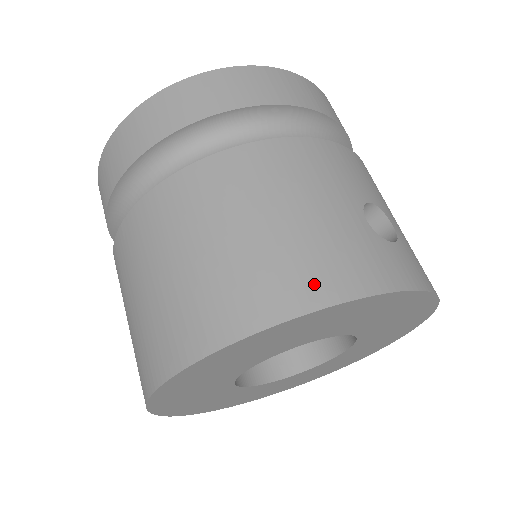
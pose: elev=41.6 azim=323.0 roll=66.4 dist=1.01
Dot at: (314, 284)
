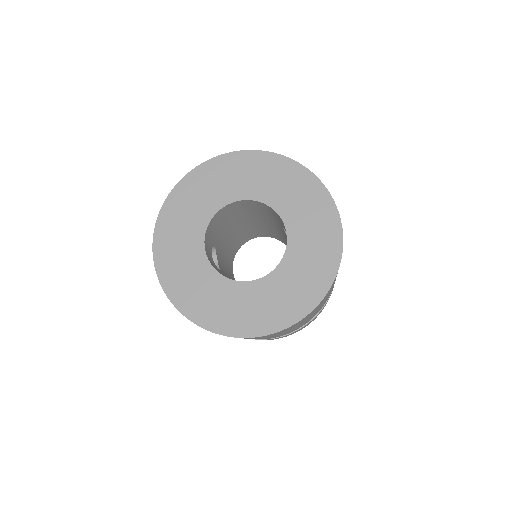
Dot at: occluded
